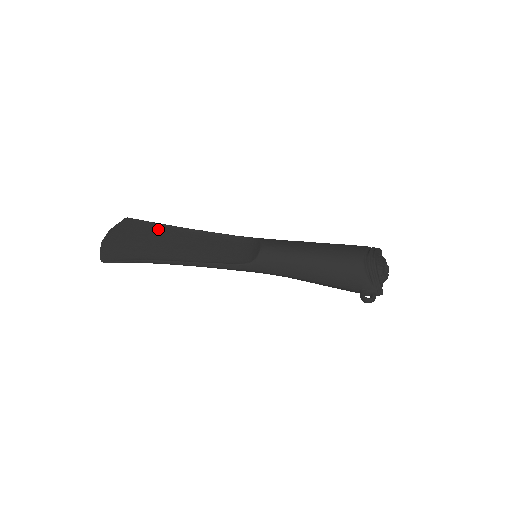
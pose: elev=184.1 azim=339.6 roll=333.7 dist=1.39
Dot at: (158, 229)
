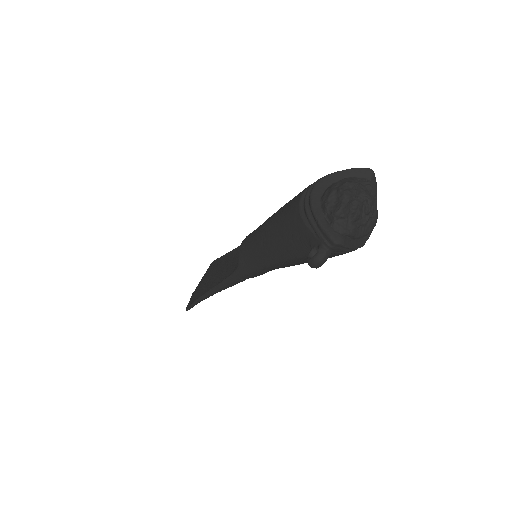
Dot at: (215, 264)
